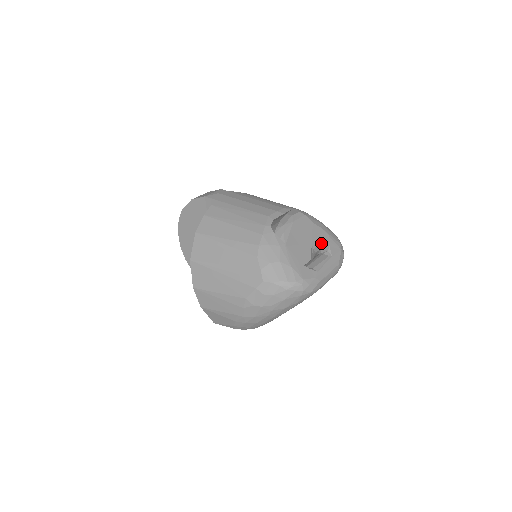
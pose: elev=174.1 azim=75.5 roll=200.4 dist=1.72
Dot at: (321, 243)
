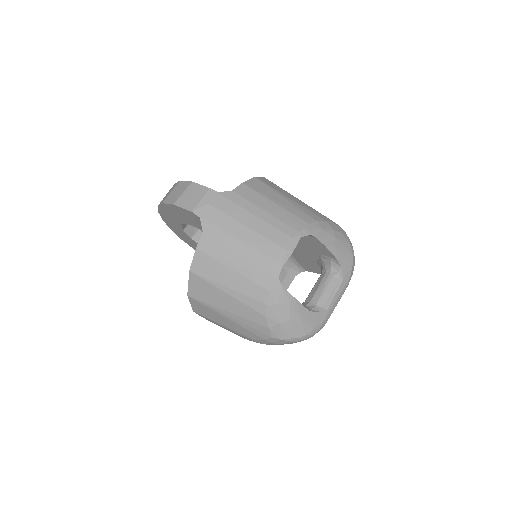
Dot at: (331, 260)
